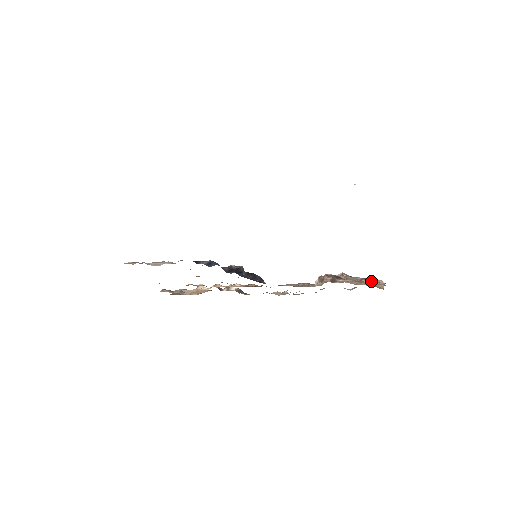
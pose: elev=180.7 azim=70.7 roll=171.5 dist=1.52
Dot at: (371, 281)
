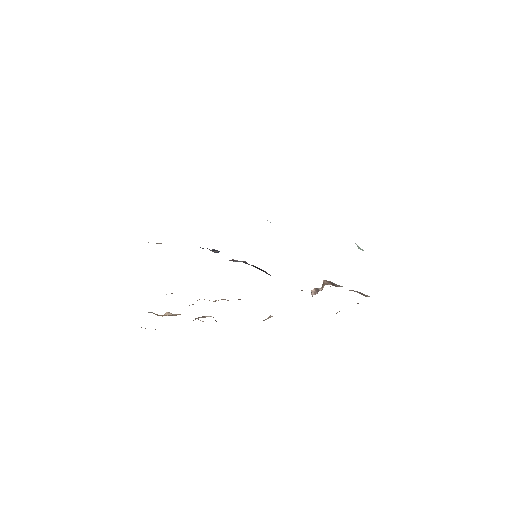
Dot at: (361, 294)
